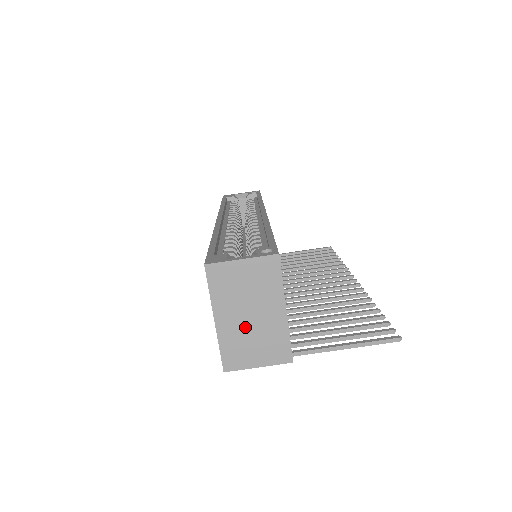
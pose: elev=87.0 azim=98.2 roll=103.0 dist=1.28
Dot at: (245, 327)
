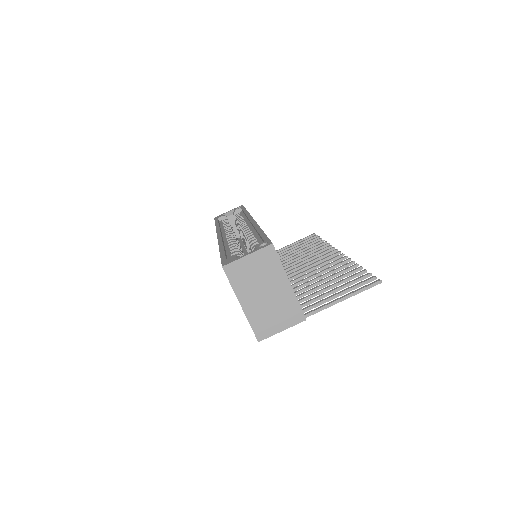
Dot at: (264, 304)
